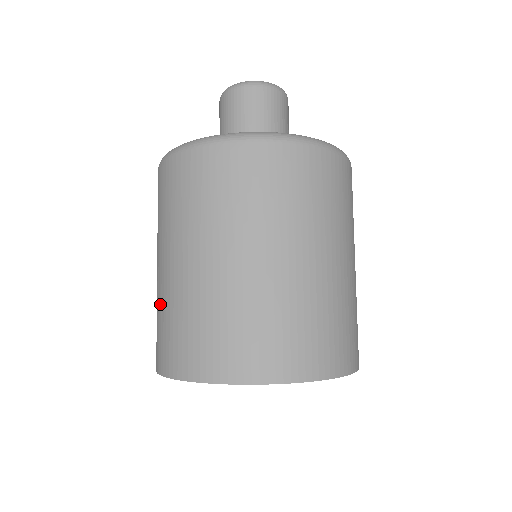
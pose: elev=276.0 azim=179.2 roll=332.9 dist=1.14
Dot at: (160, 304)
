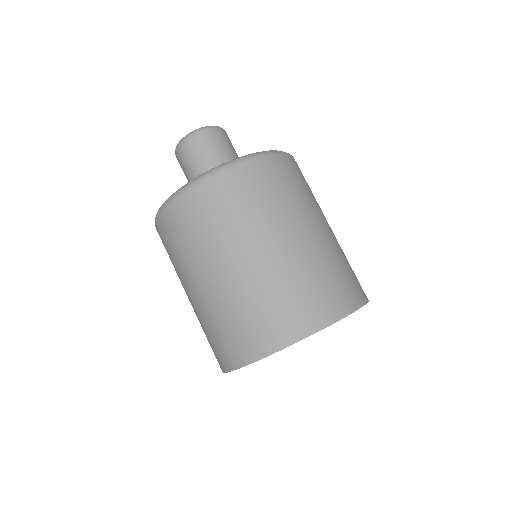
Dot at: (232, 305)
